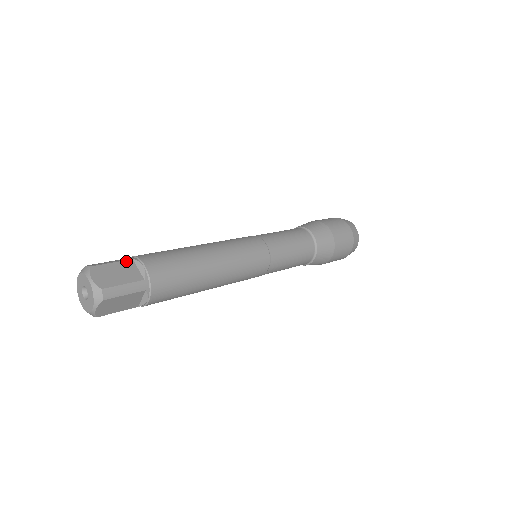
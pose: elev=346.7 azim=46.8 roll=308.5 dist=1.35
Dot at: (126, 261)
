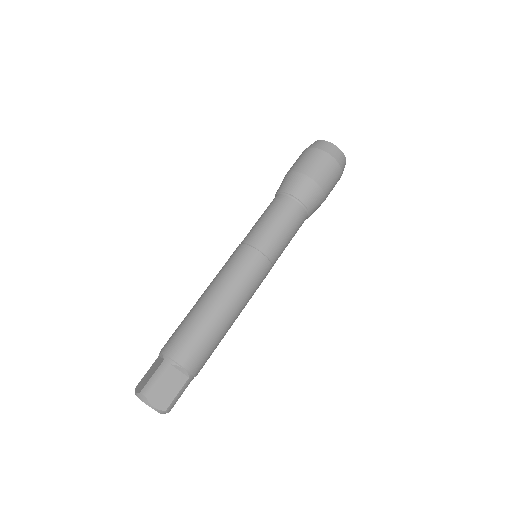
Dot at: (167, 371)
